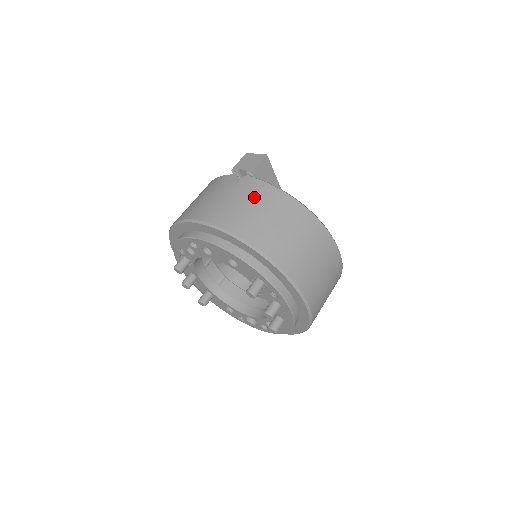
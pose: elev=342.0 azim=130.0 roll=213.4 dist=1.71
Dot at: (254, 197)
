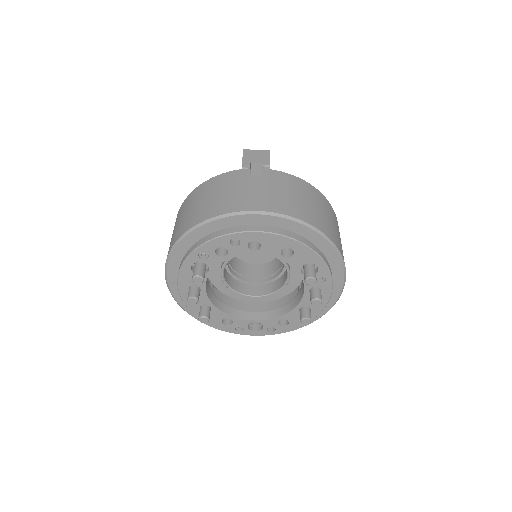
Dot at: (289, 186)
